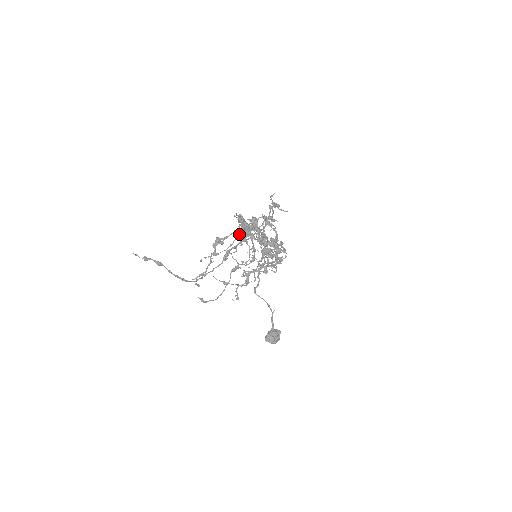
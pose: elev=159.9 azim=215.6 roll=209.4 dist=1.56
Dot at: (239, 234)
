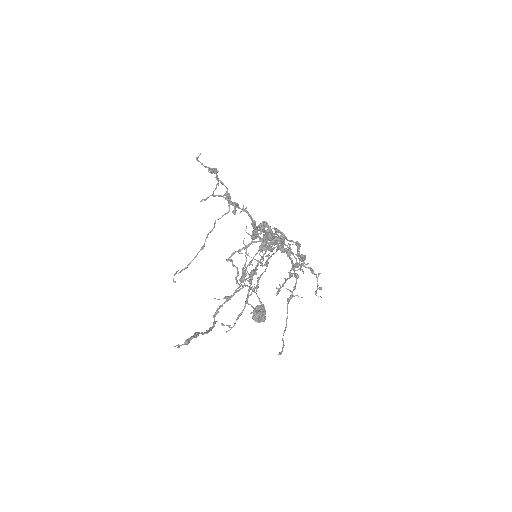
Dot at: (297, 265)
